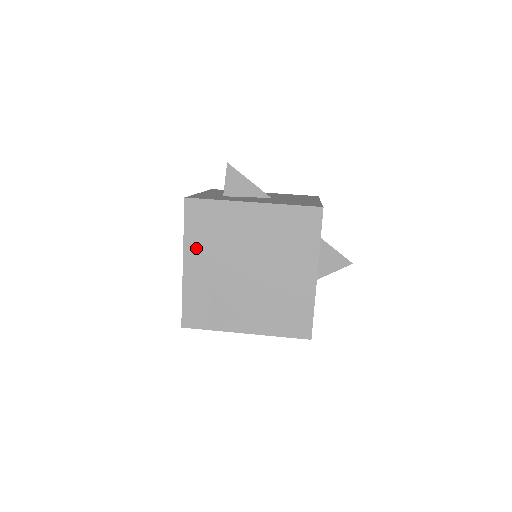
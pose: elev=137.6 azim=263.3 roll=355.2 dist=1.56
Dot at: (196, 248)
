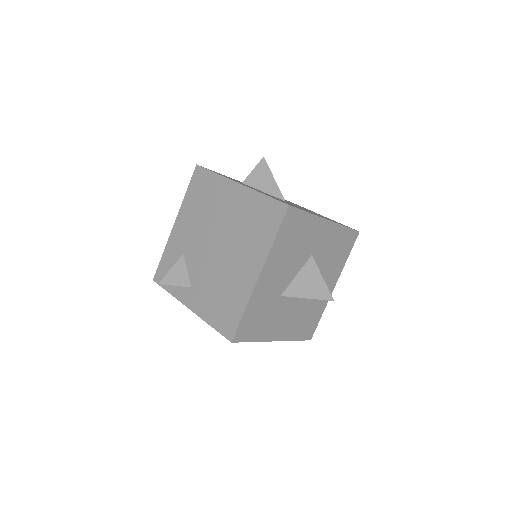
Dot at: (187, 212)
